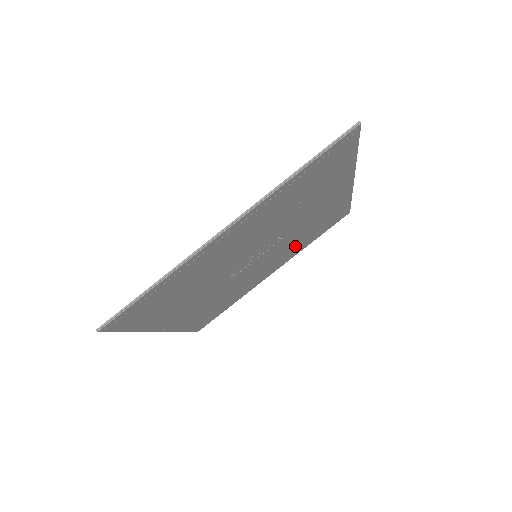
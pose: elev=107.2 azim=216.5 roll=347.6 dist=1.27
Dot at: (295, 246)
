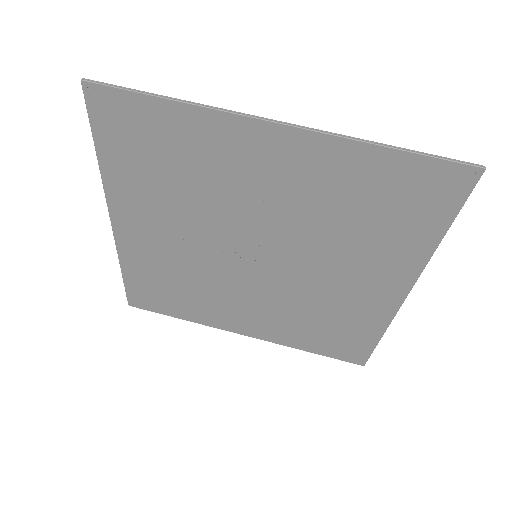
Dot at: (290, 321)
